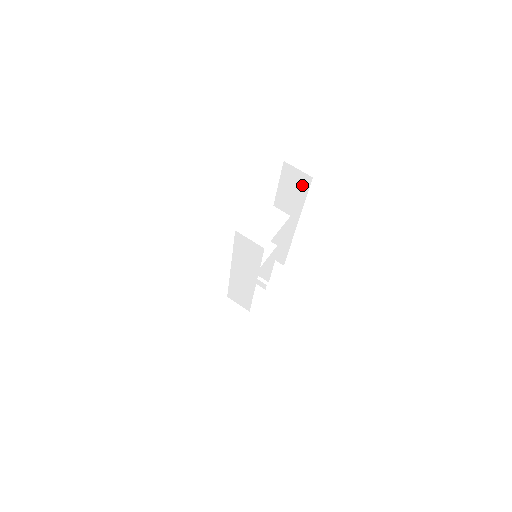
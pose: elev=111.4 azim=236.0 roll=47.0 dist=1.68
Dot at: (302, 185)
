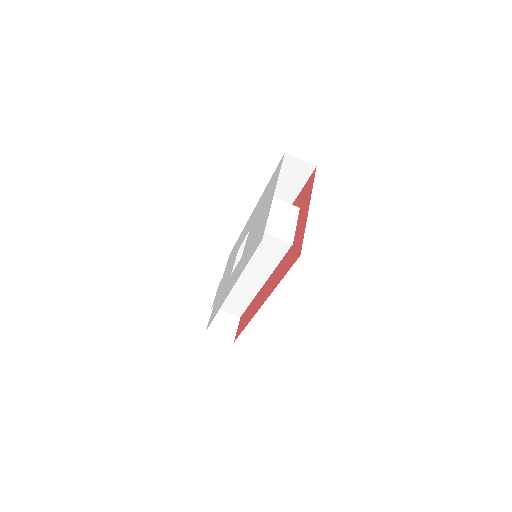
Dot at: (301, 176)
